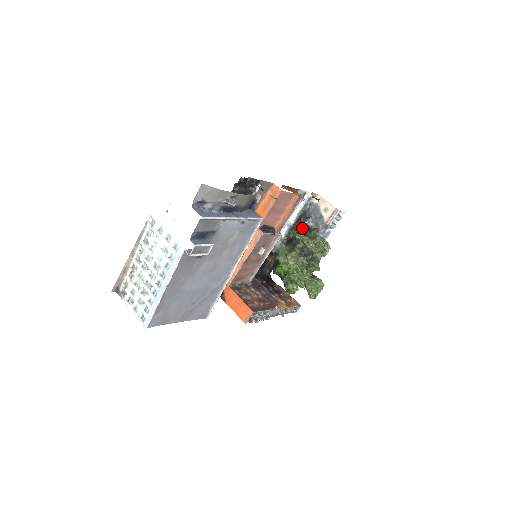
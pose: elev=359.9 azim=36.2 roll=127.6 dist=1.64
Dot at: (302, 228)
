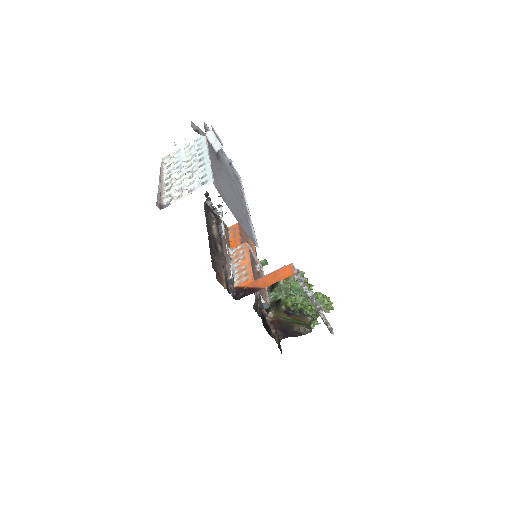
Dot at: occluded
